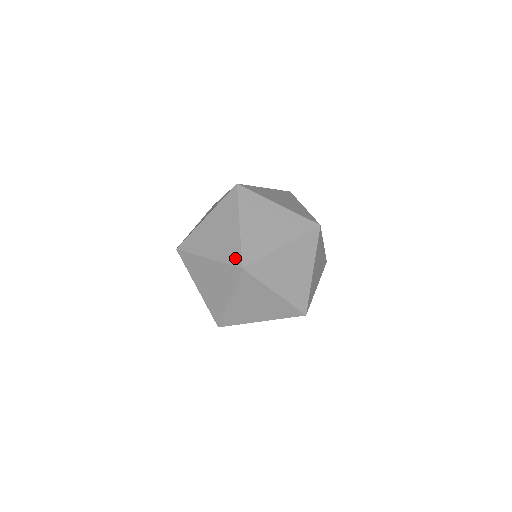
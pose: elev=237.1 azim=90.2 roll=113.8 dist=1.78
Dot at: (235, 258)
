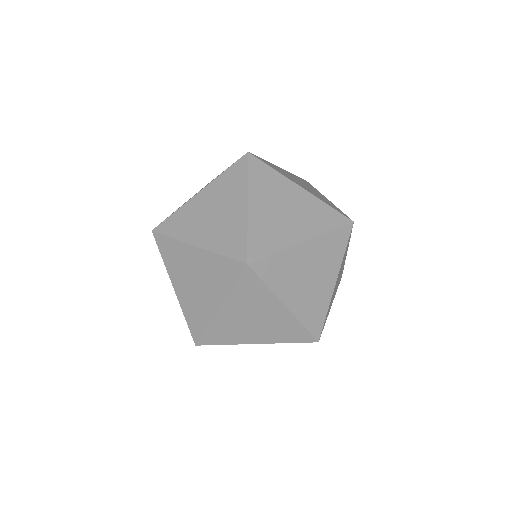
Dot at: (237, 249)
